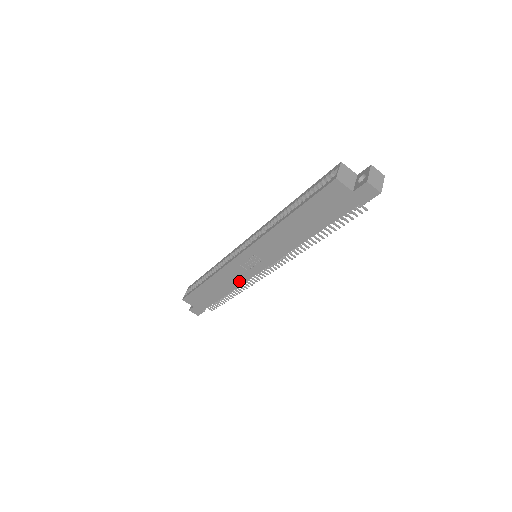
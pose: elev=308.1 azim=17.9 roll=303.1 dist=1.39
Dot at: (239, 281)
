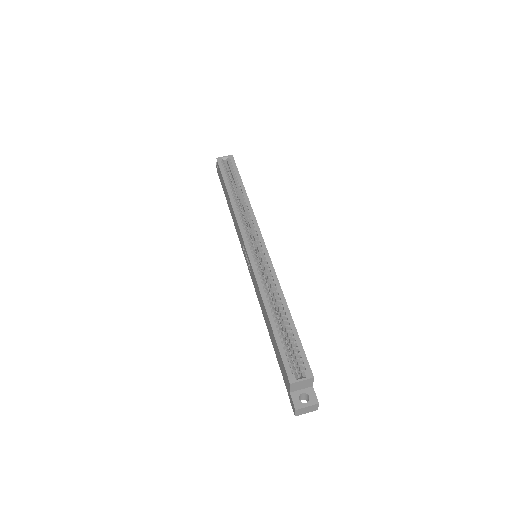
Dot at: (238, 234)
